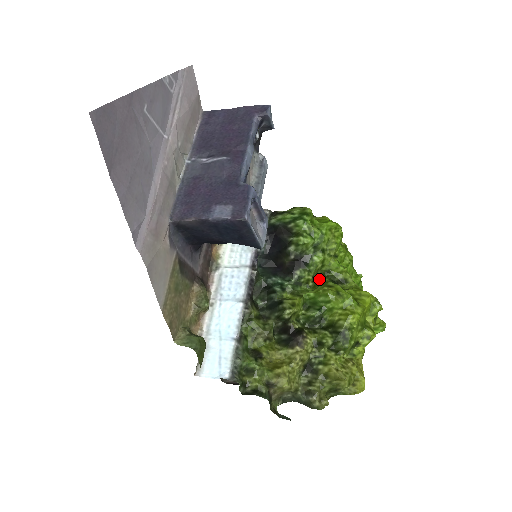
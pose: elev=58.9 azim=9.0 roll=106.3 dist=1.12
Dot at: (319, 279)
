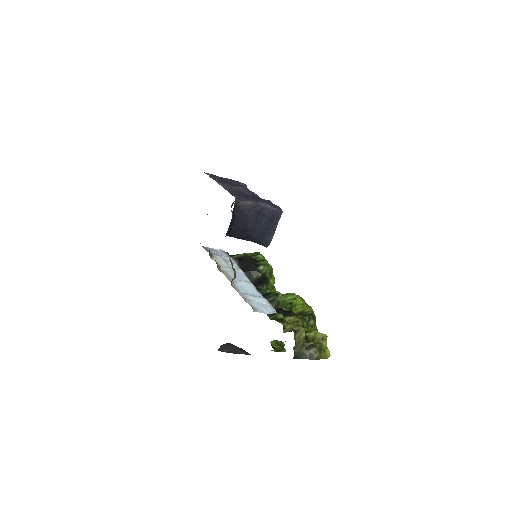
Dot at: occluded
